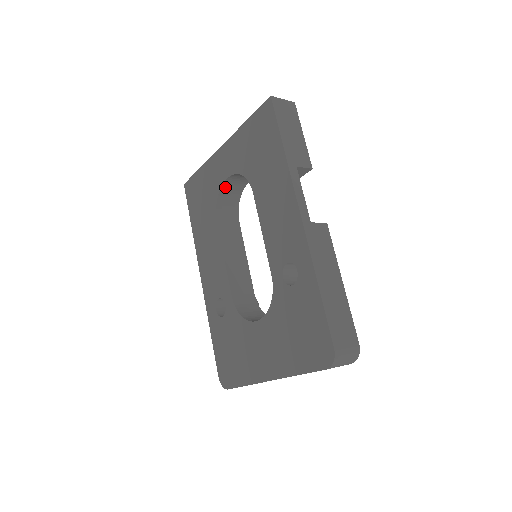
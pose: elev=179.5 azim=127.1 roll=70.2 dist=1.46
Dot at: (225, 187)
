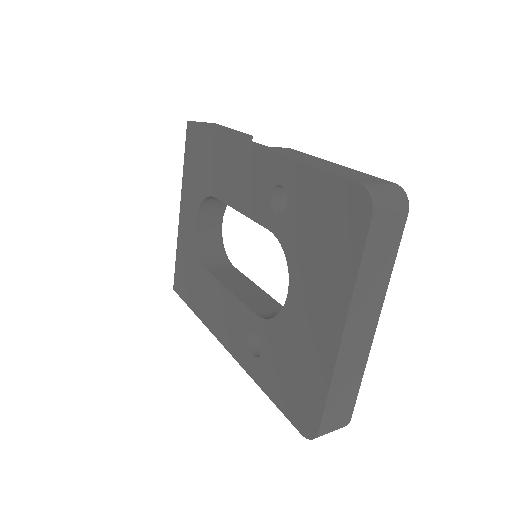
Dot at: (200, 238)
